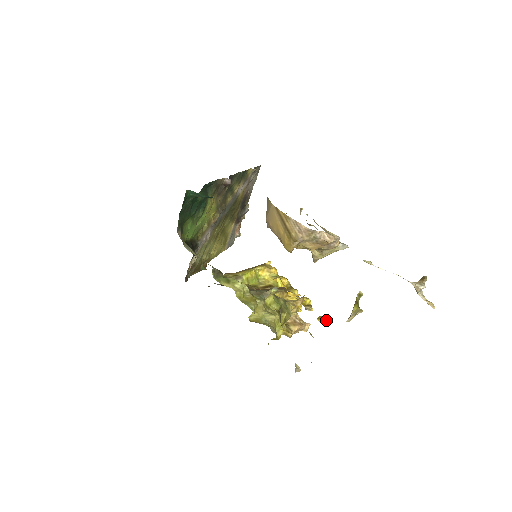
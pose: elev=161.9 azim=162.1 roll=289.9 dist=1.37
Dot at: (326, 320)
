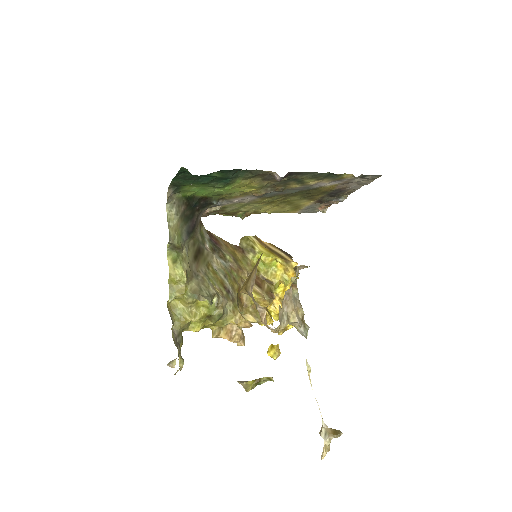
Dot at: (274, 354)
